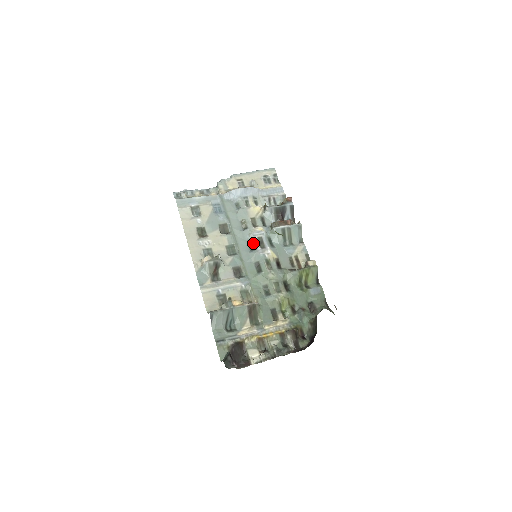
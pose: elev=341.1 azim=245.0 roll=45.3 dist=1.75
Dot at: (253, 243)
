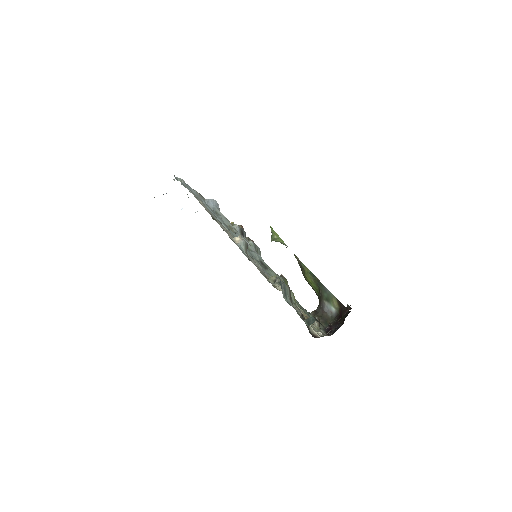
Dot at: (248, 245)
